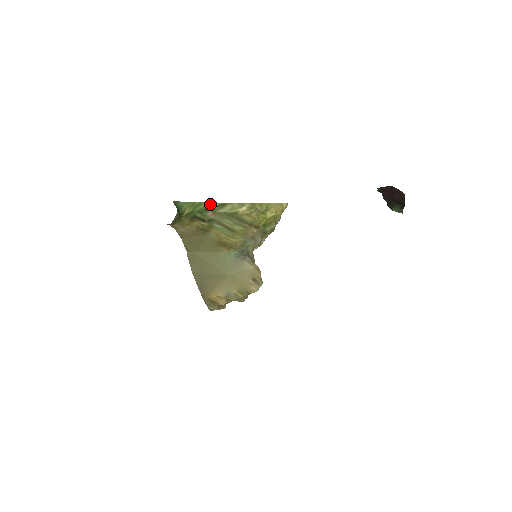
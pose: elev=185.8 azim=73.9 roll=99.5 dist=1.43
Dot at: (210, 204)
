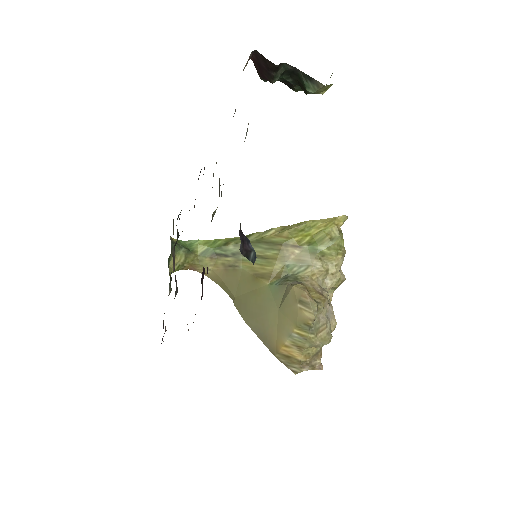
Dot at: (231, 239)
